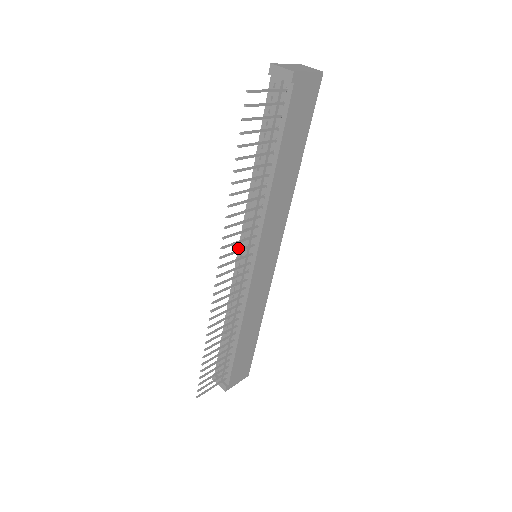
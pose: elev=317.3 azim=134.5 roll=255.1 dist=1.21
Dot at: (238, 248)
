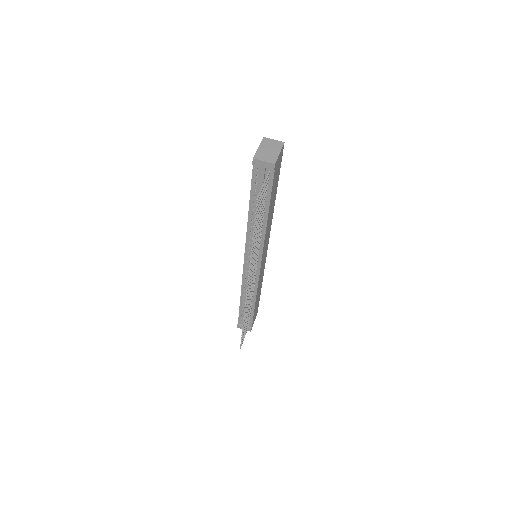
Dot at: (244, 258)
